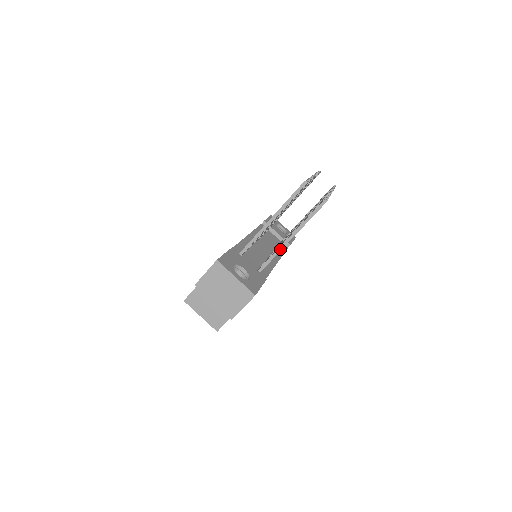
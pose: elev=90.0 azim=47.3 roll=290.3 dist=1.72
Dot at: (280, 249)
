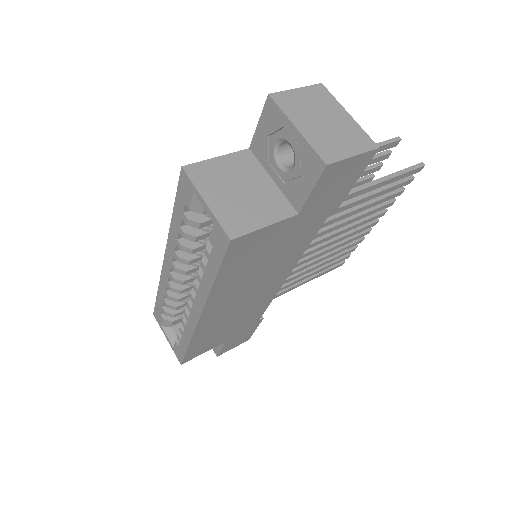
Dot at: (358, 189)
